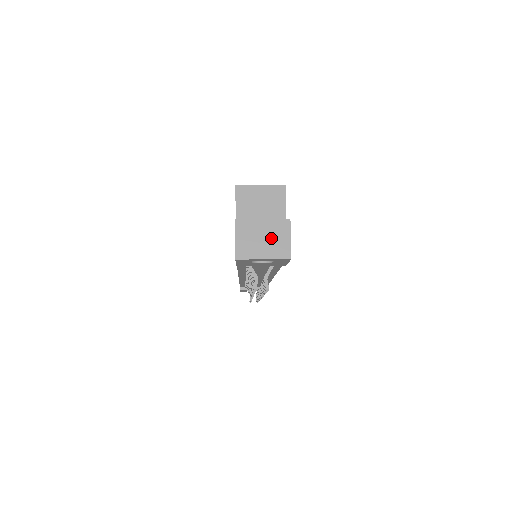
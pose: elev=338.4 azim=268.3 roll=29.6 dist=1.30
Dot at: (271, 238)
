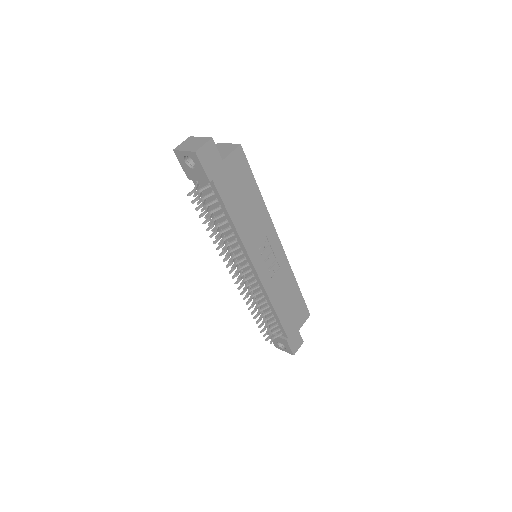
Dot at: (196, 144)
